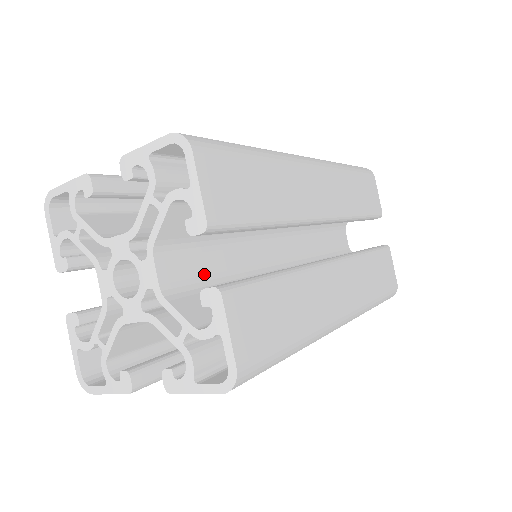
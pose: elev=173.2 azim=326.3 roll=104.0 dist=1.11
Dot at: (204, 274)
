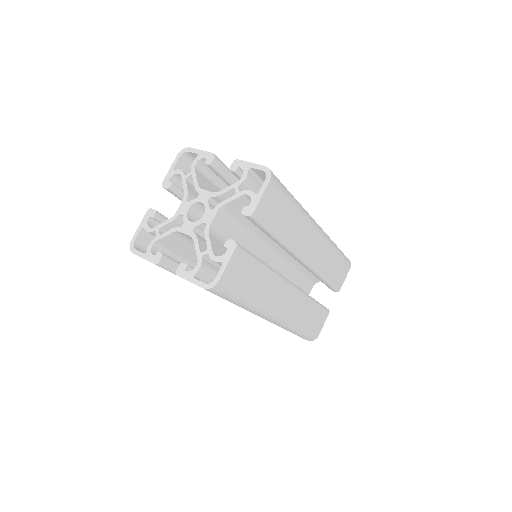
Dot at: (230, 238)
